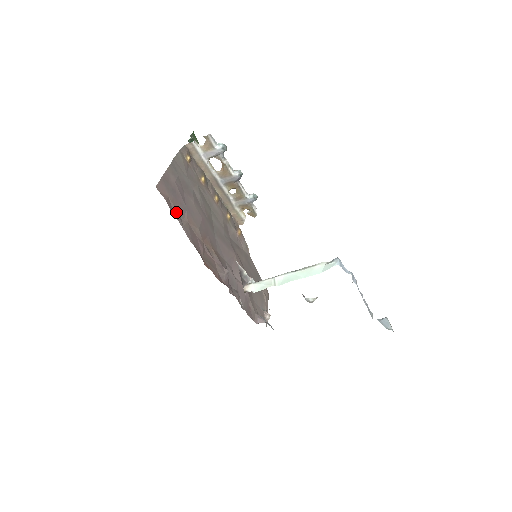
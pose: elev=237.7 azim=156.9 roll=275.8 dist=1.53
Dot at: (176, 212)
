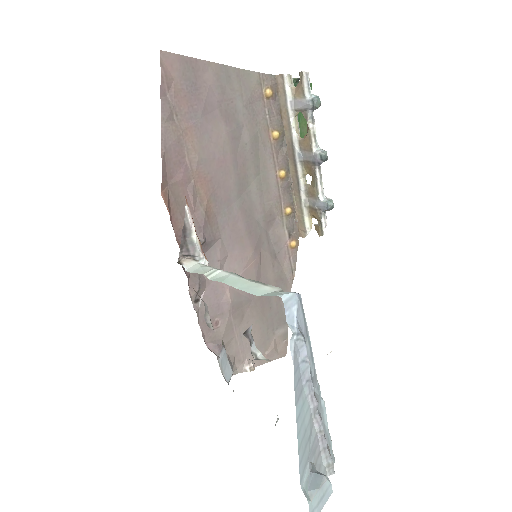
Dot at: (170, 103)
